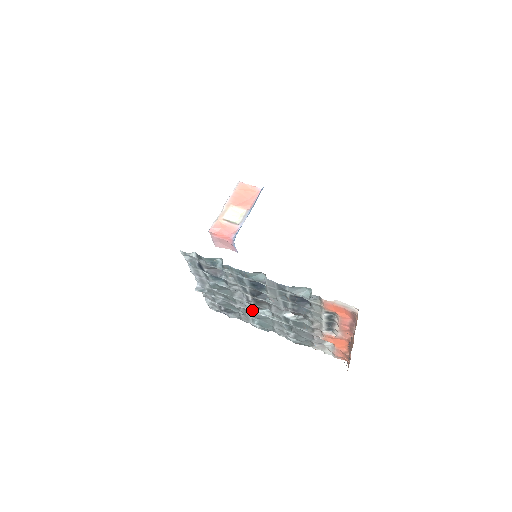
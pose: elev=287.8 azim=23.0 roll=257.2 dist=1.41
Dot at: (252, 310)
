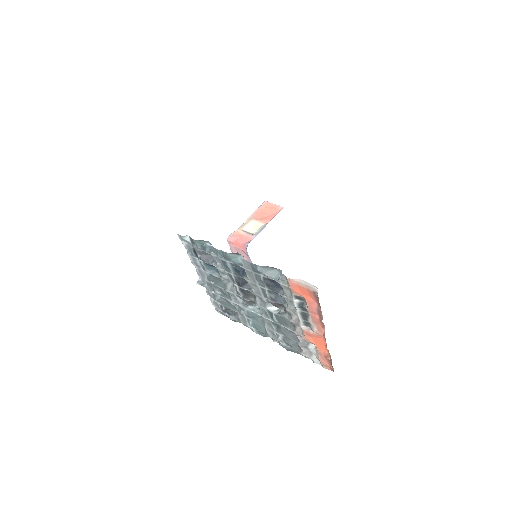
Dot at: (244, 306)
